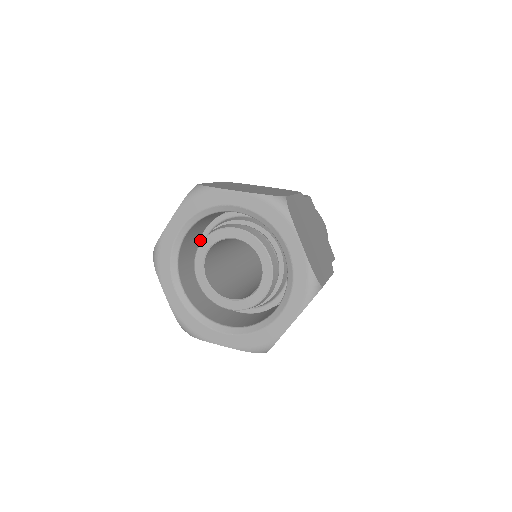
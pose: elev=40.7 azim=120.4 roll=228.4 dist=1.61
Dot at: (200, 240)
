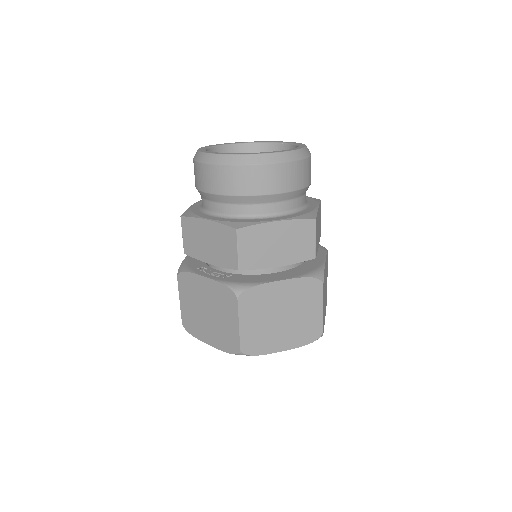
Dot at: occluded
